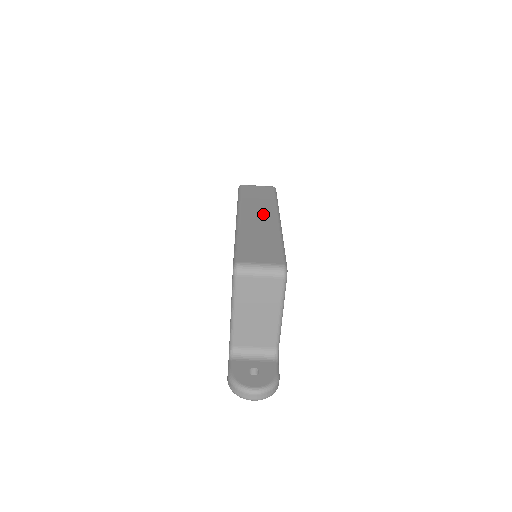
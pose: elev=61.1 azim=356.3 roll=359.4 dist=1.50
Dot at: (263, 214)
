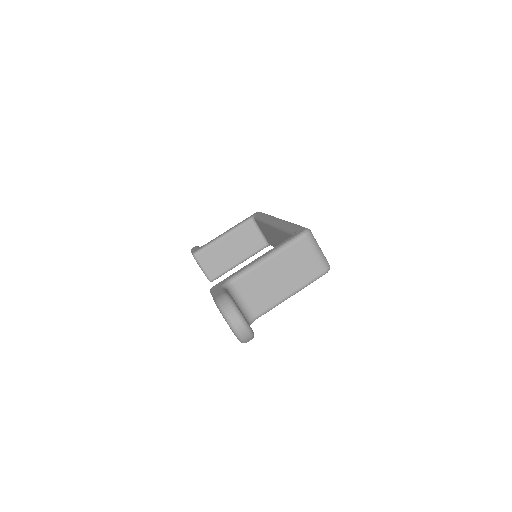
Dot at: occluded
